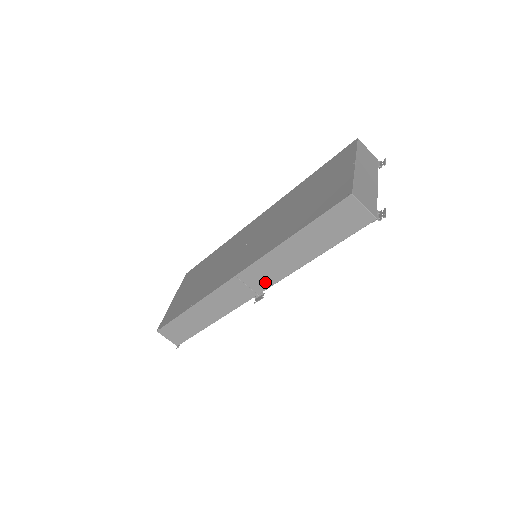
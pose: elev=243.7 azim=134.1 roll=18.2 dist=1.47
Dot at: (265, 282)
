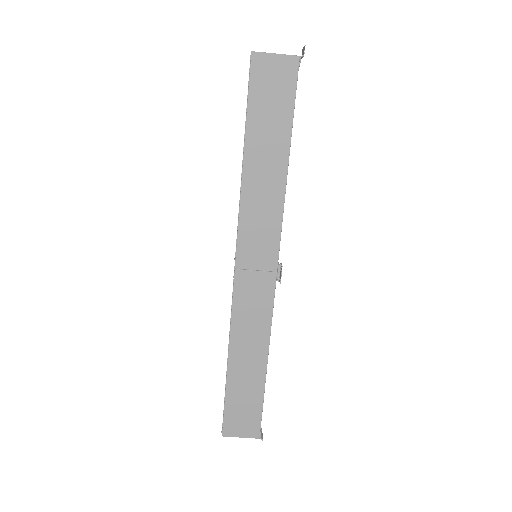
Dot at: (269, 247)
